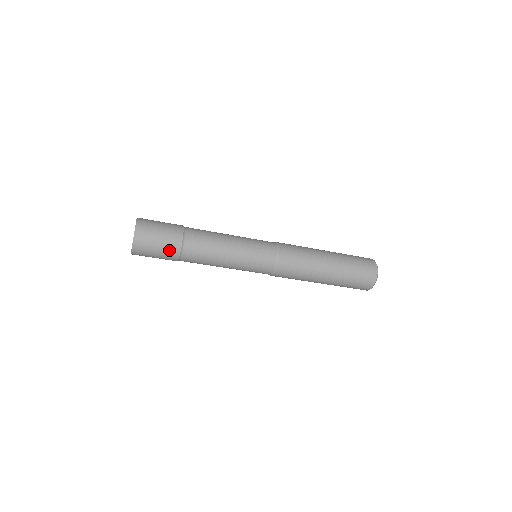
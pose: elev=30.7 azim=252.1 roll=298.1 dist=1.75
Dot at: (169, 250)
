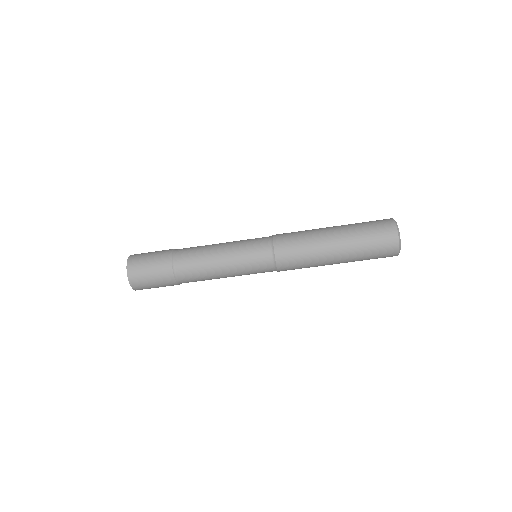
Dot at: (161, 270)
